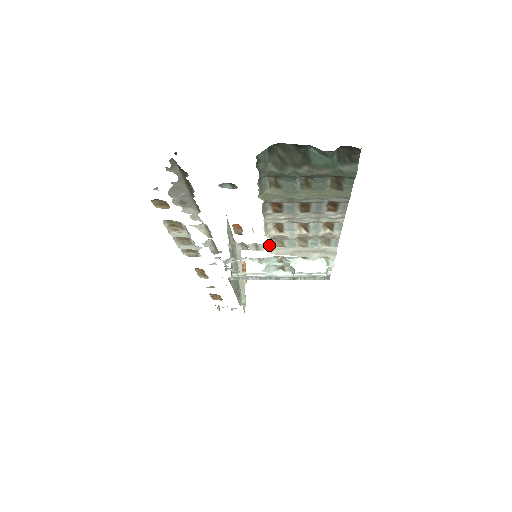
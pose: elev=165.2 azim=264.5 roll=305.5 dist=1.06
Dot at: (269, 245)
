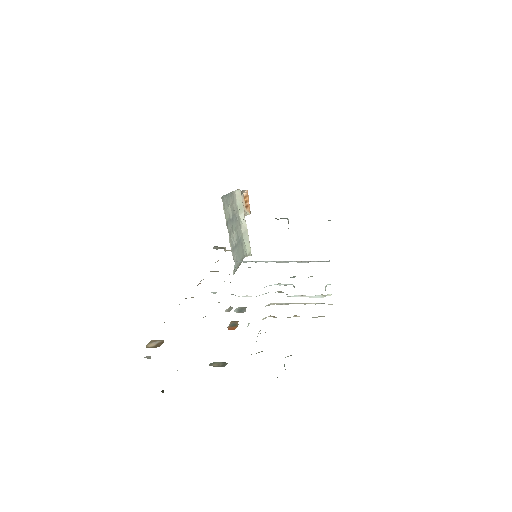
Dot at: occluded
